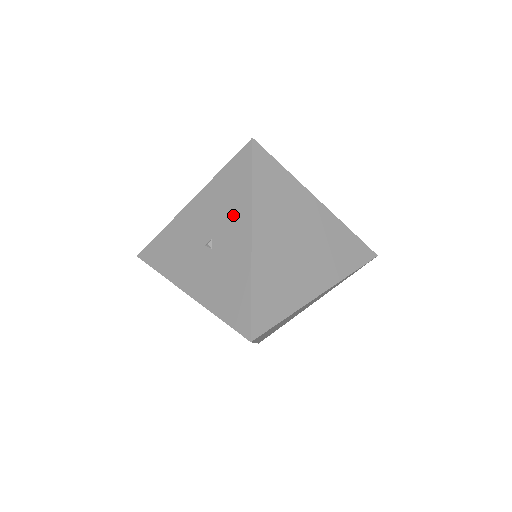
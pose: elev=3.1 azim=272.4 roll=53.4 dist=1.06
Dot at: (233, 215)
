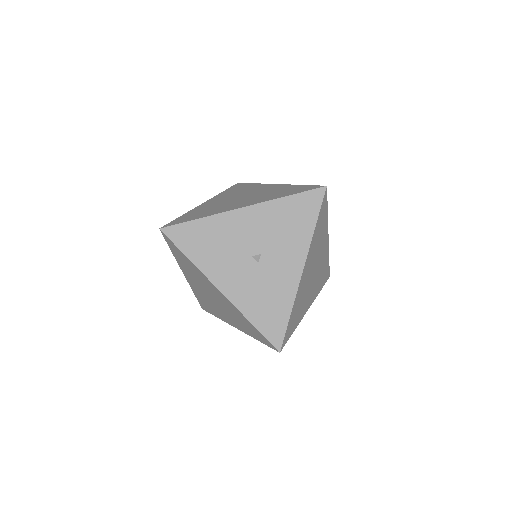
Dot at: (289, 244)
